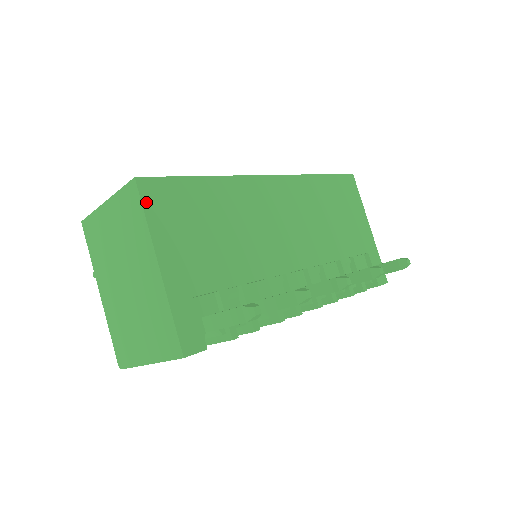
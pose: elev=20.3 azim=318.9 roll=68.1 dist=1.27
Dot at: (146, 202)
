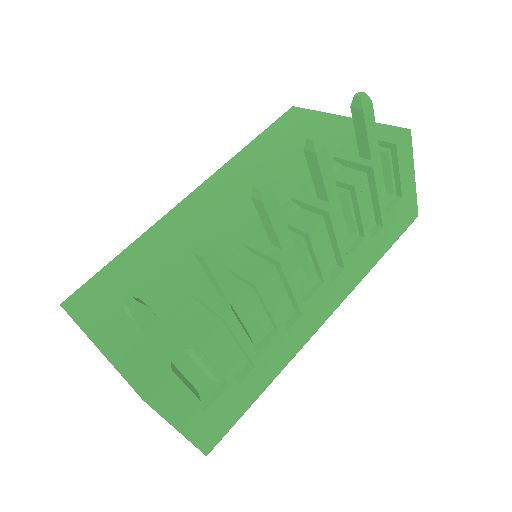
Dot at: (73, 312)
